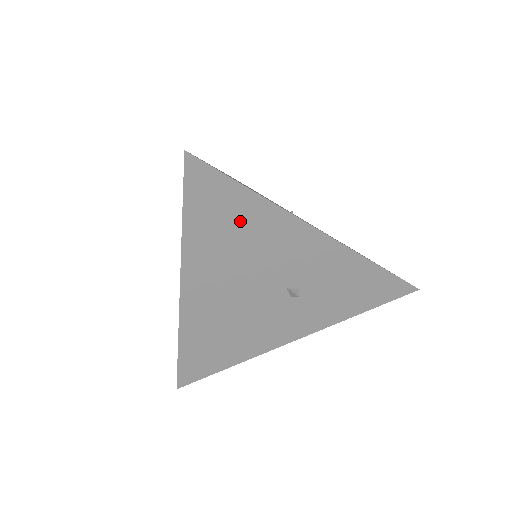
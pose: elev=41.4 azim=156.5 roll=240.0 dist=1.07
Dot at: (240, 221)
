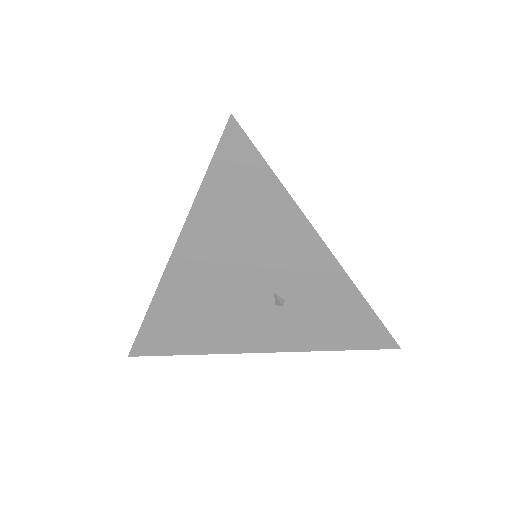
Dot at: (256, 206)
